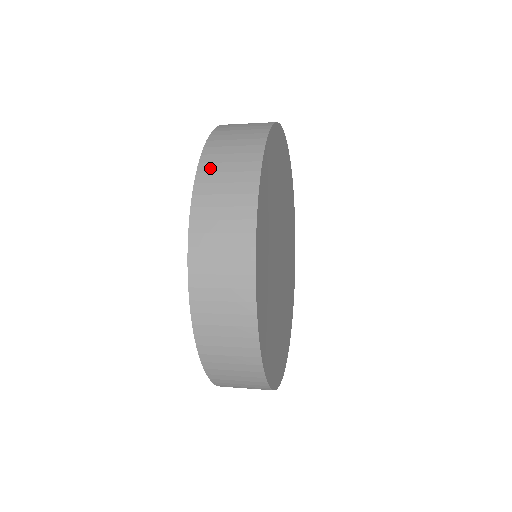
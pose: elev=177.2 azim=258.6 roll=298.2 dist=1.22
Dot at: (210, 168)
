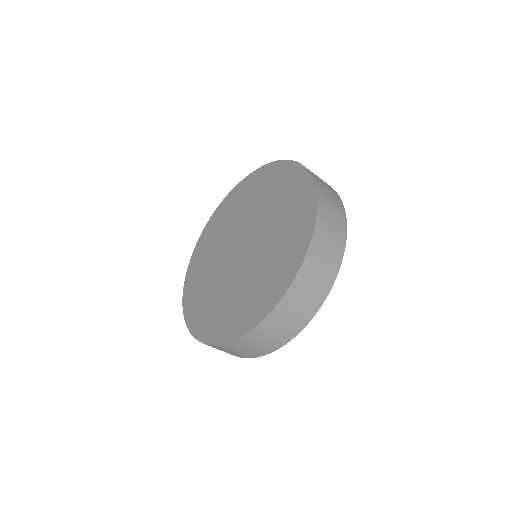
Dot at: (323, 195)
